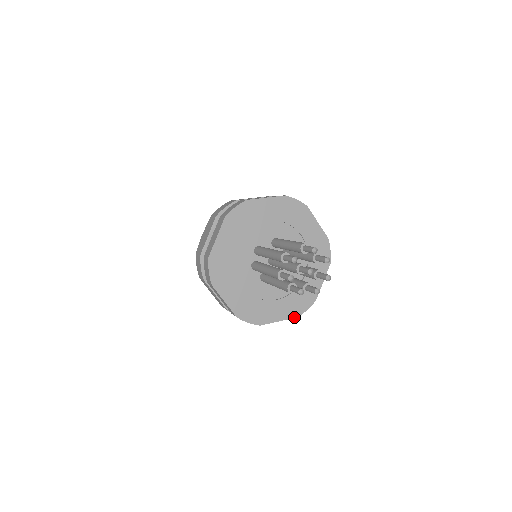
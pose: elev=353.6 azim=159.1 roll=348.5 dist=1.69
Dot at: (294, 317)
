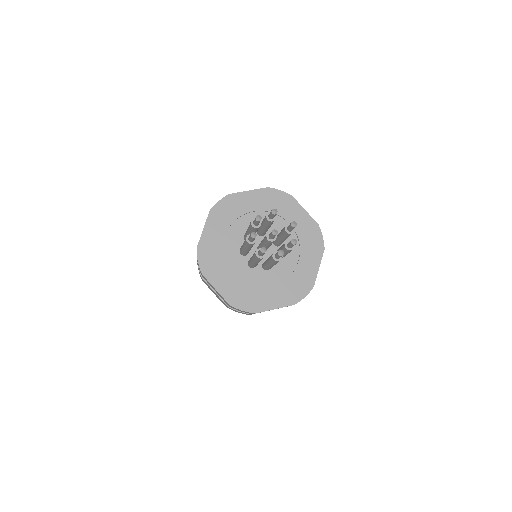
Dot at: (228, 302)
